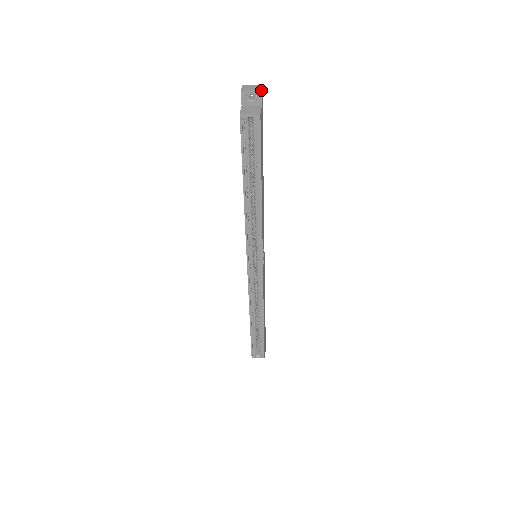
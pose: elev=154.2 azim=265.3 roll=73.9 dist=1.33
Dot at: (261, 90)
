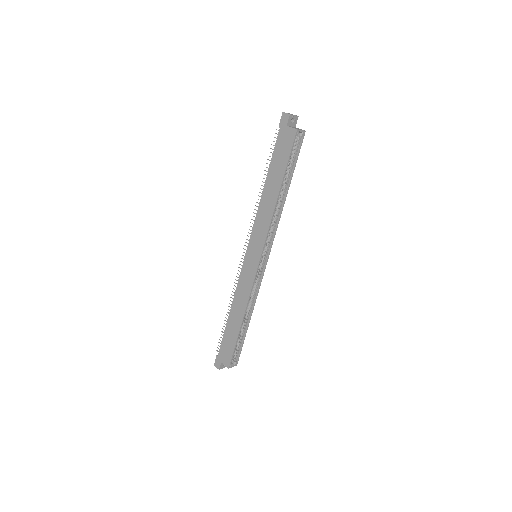
Dot at: (298, 116)
